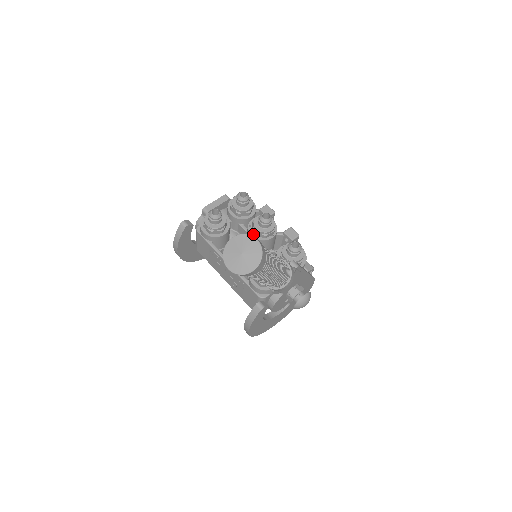
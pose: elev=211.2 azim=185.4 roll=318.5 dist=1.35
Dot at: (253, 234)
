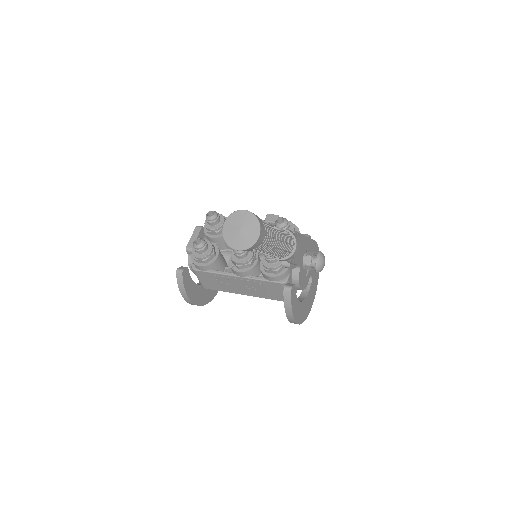
Dot at: occluded
